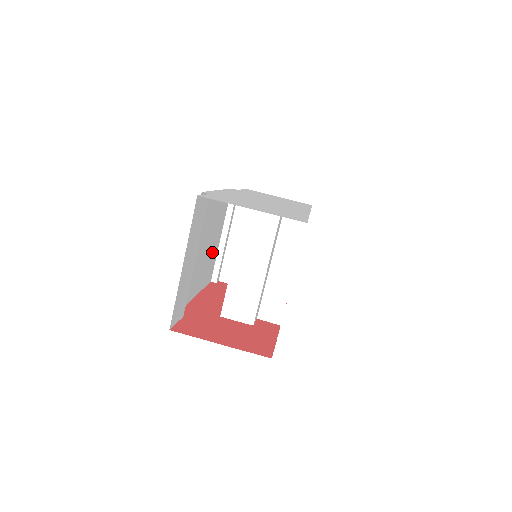
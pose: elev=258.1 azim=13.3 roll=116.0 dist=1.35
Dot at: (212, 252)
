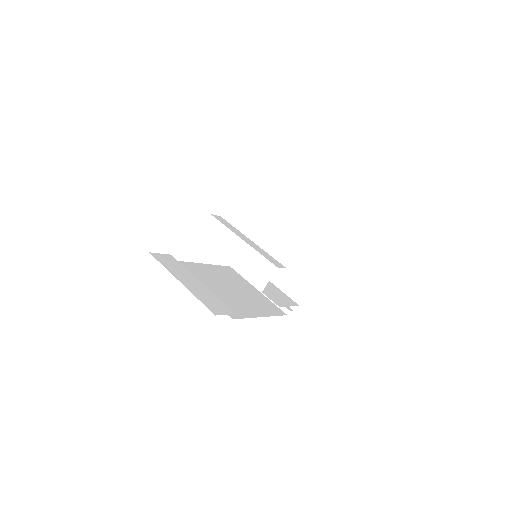
Dot at: (254, 297)
